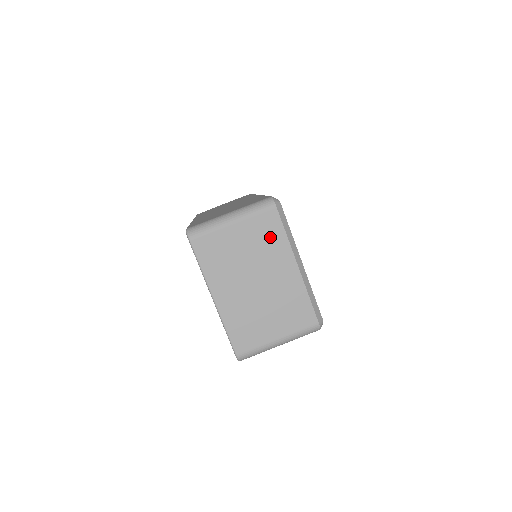
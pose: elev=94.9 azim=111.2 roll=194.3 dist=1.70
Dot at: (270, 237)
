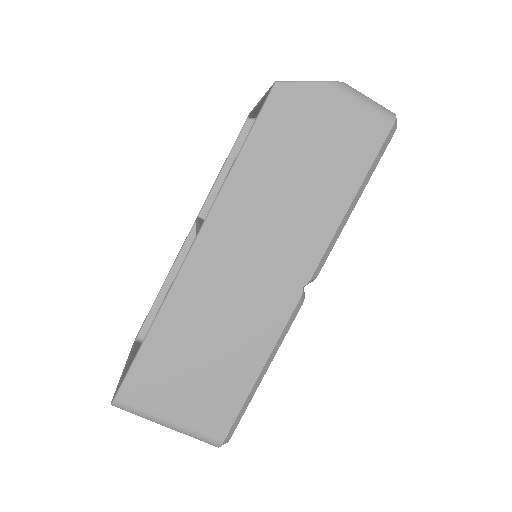
Dot at: occluded
